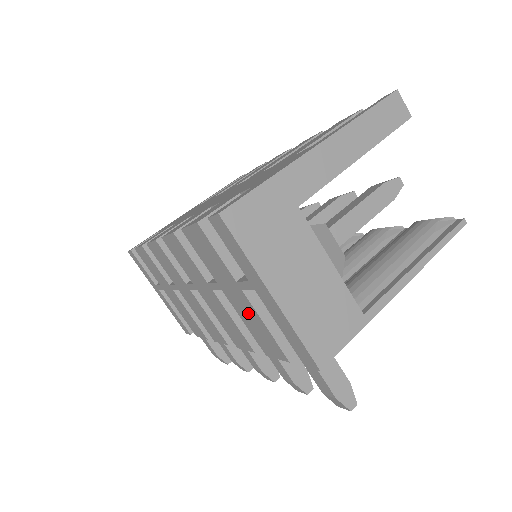
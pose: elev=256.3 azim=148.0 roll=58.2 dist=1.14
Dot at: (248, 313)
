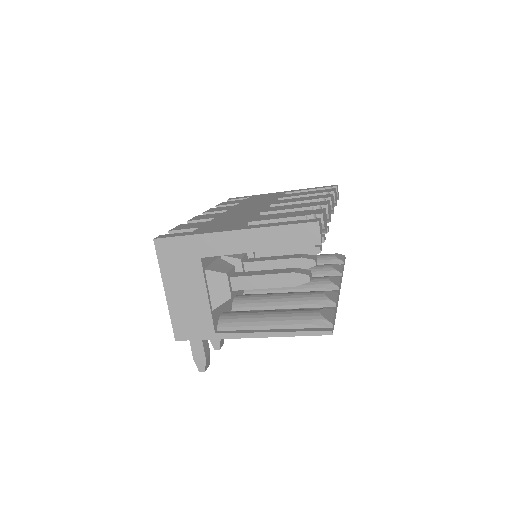
Dot at: occluded
